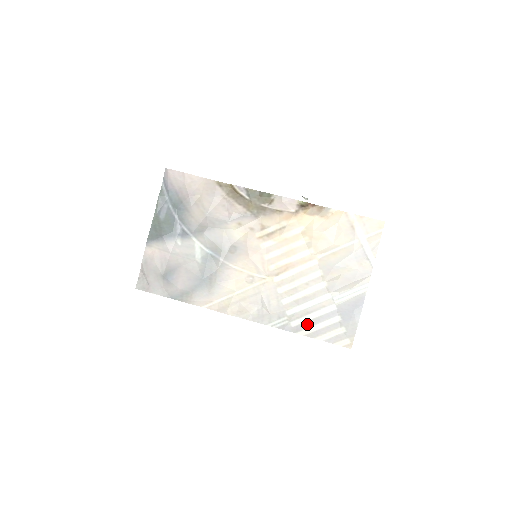
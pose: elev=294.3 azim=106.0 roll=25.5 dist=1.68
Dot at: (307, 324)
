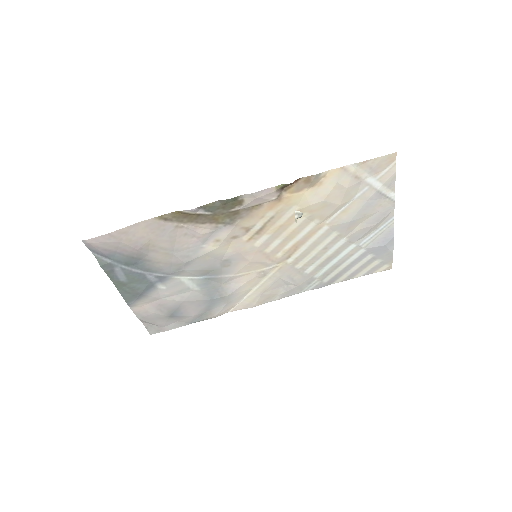
Dot at: (340, 274)
